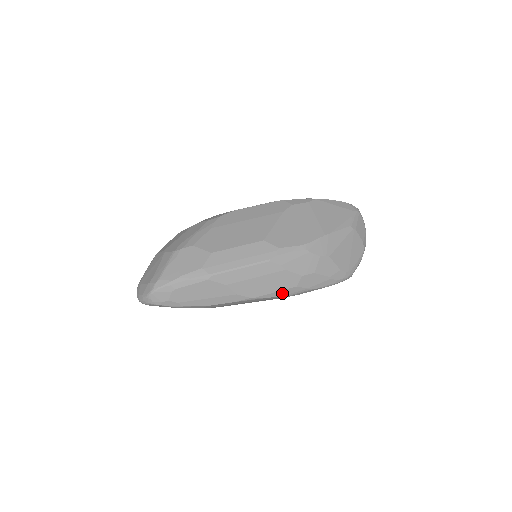
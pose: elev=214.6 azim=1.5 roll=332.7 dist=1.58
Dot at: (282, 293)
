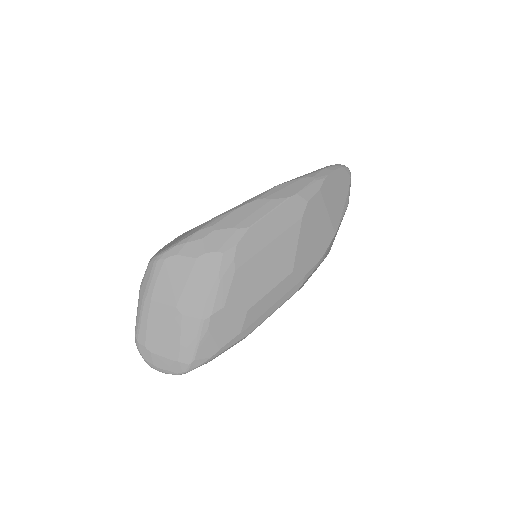
Dot at: occluded
